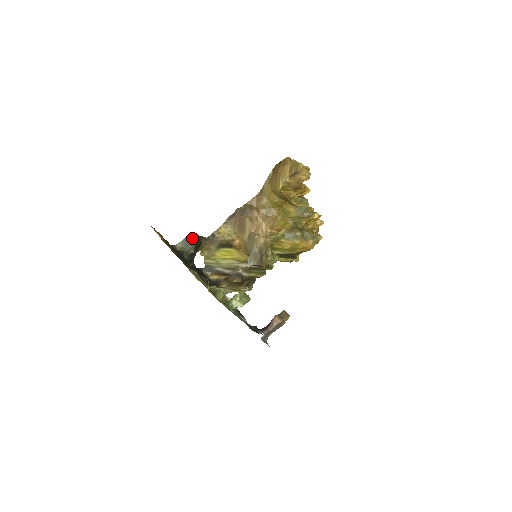
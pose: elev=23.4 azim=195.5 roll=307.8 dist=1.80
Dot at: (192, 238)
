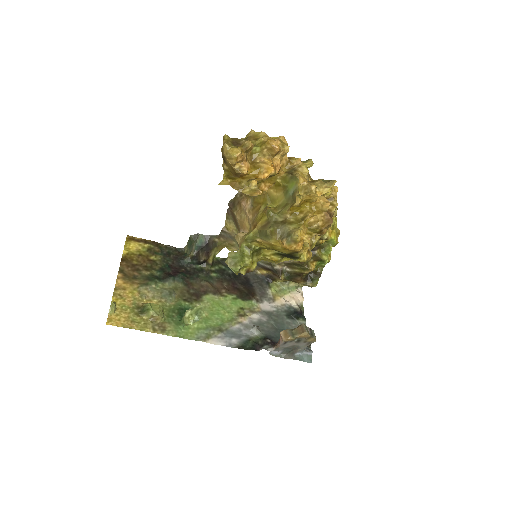
Dot at: (193, 240)
